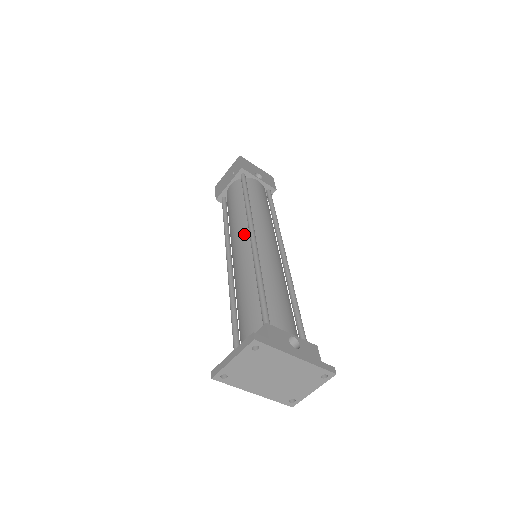
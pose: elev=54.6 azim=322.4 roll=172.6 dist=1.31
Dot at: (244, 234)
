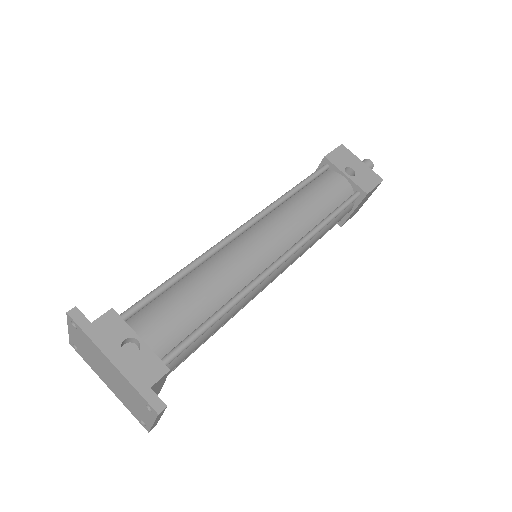
Dot at: occluded
